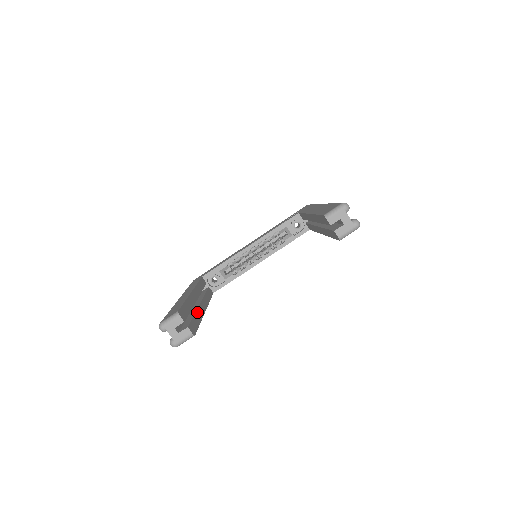
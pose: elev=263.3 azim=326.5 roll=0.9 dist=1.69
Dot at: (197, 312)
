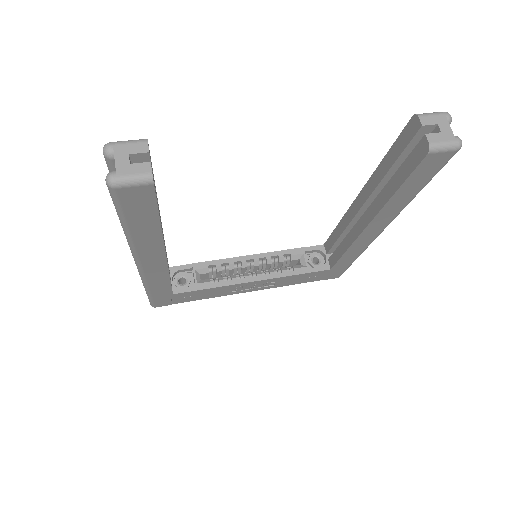
Dot at: occluded
